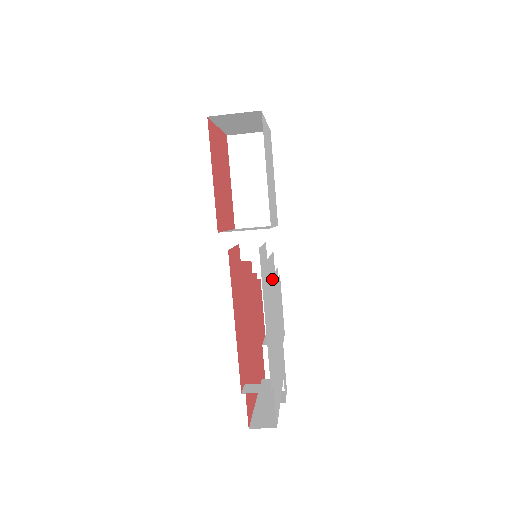
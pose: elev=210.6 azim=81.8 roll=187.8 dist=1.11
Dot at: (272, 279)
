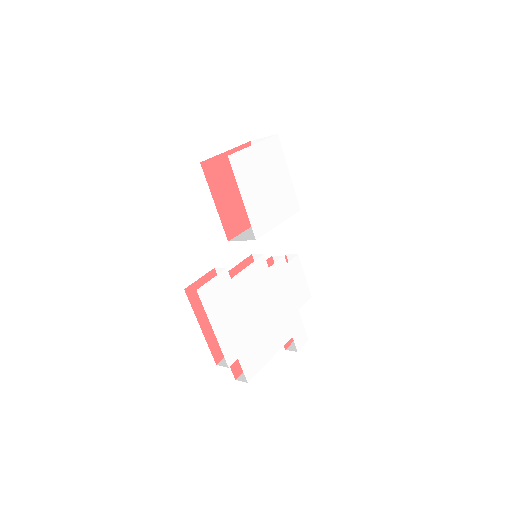
Dot at: (253, 281)
